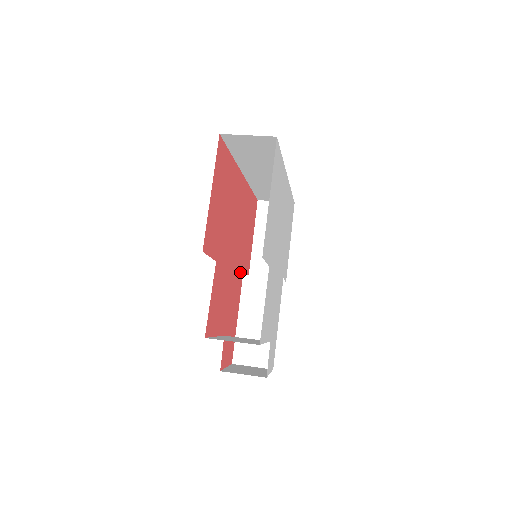
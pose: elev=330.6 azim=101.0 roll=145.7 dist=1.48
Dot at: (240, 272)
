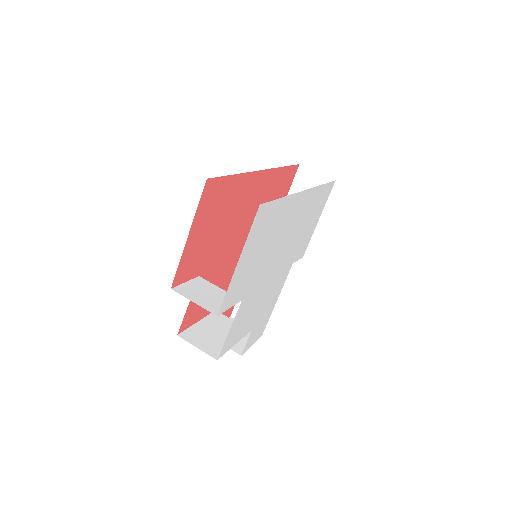
Dot at: occluded
